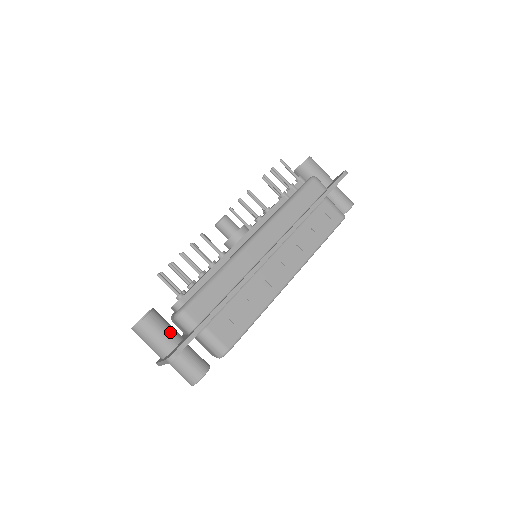
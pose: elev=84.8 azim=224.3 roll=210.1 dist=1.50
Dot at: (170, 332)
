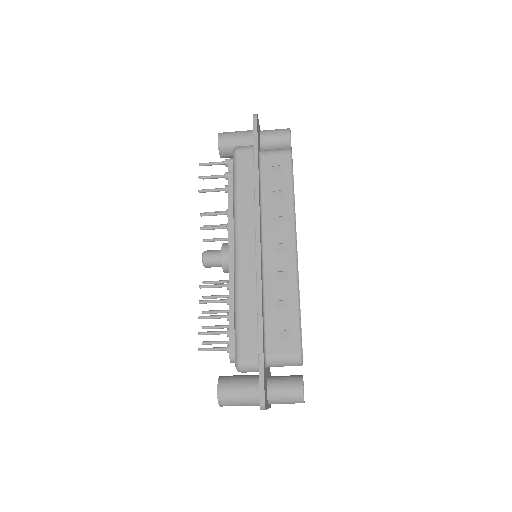
Dot at: (247, 383)
